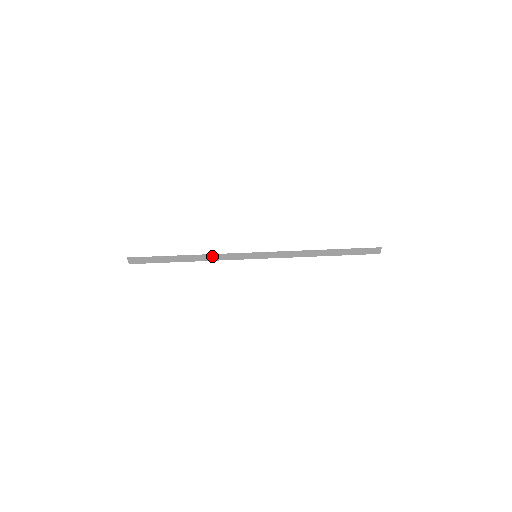
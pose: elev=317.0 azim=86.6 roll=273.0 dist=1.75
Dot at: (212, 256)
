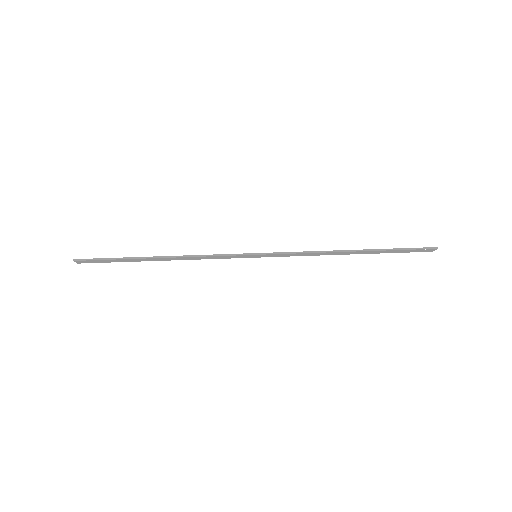
Dot at: (193, 257)
